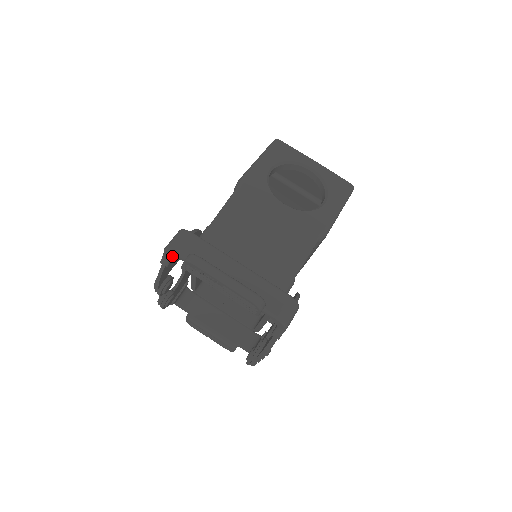
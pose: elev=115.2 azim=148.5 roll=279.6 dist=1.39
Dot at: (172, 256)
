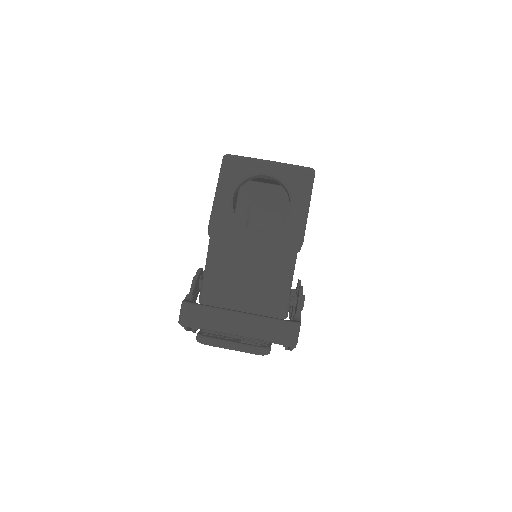
Dot at: occluded
